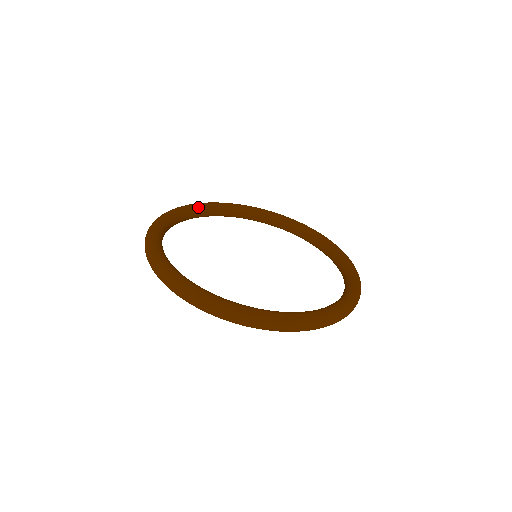
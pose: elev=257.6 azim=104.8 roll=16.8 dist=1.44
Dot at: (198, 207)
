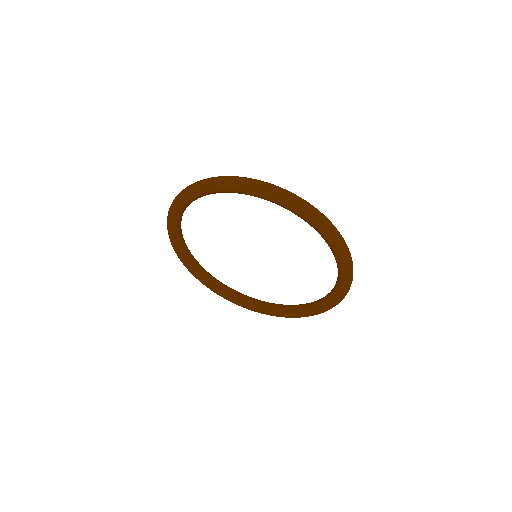
Dot at: occluded
